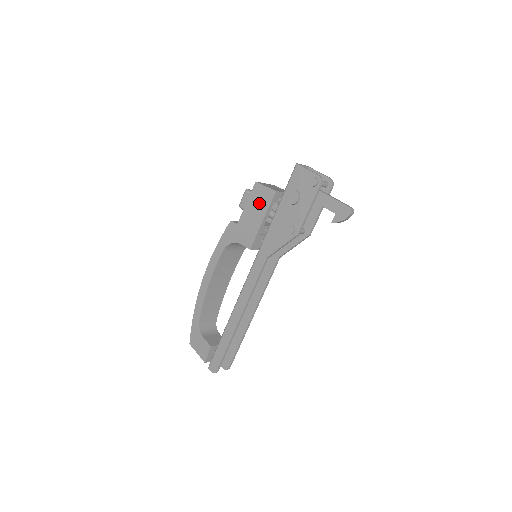
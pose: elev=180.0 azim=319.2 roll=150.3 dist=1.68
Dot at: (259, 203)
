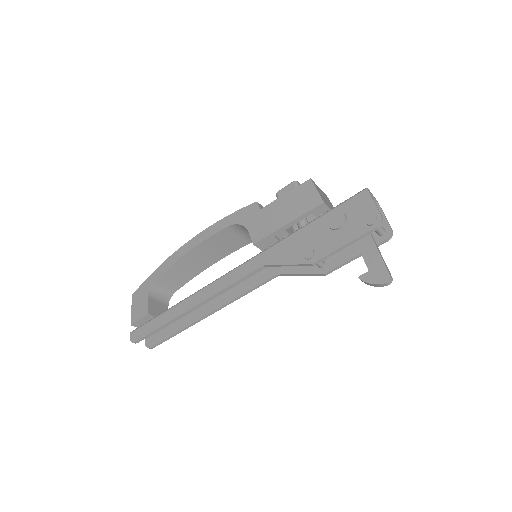
Dot at: (297, 203)
